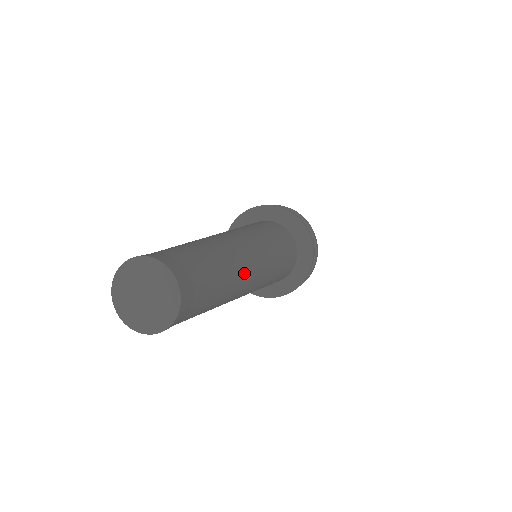
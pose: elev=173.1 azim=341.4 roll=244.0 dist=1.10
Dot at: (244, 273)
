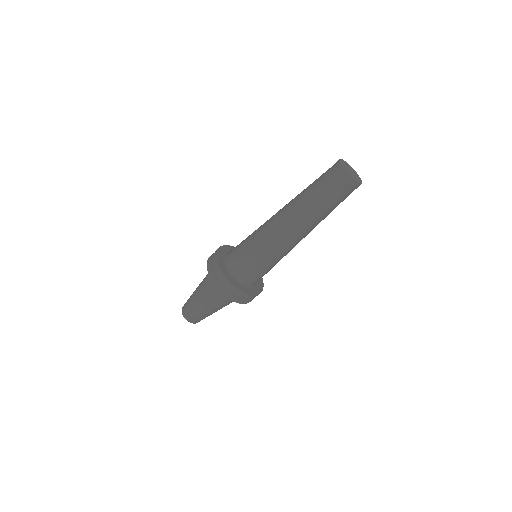
Dot at: occluded
